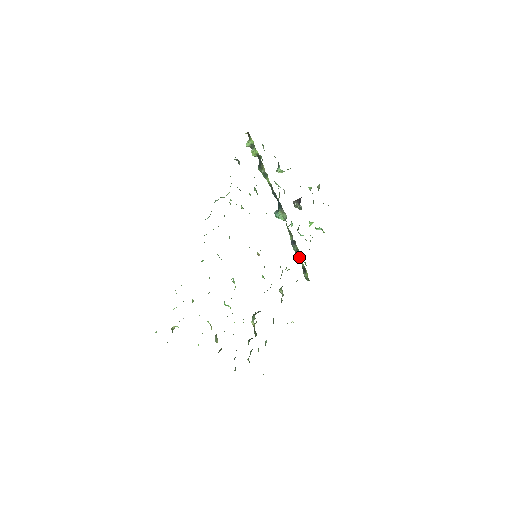
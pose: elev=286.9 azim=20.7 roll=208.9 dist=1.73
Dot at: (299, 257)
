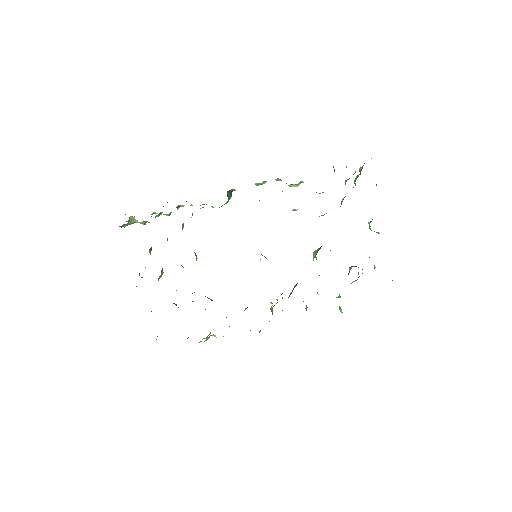
Dot at: occluded
